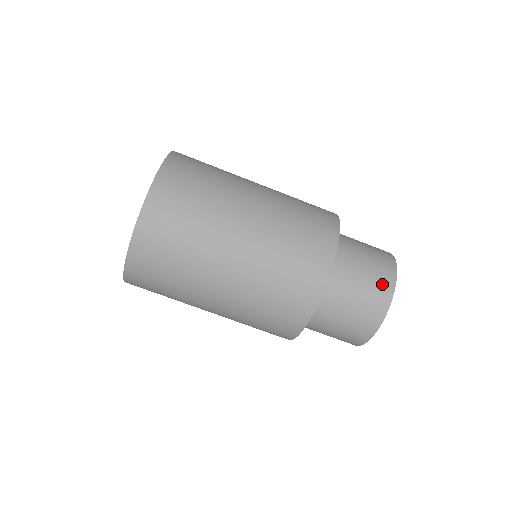
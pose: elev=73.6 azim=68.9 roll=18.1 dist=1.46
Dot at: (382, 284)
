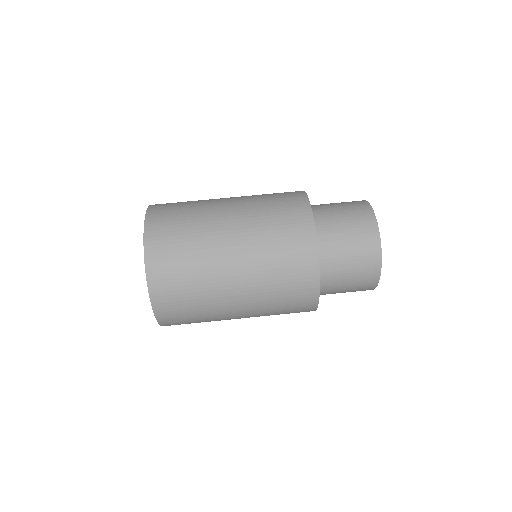
Dot at: (367, 238)
